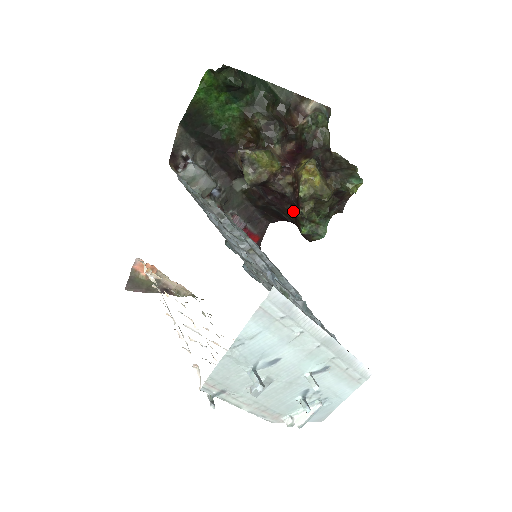
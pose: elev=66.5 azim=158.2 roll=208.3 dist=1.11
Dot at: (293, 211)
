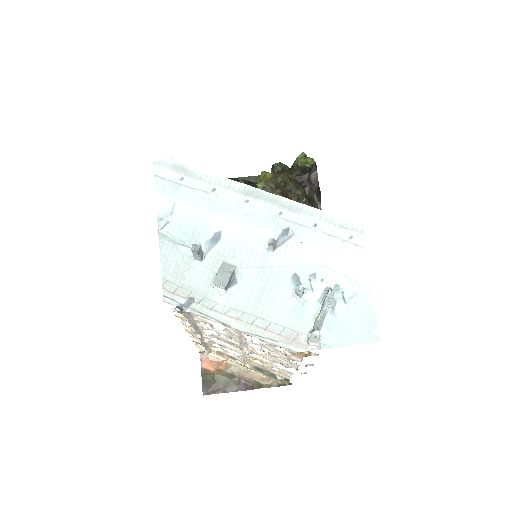
Dot at: occluded
